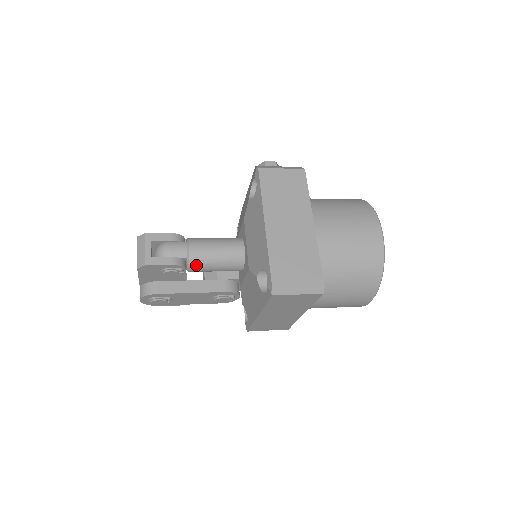
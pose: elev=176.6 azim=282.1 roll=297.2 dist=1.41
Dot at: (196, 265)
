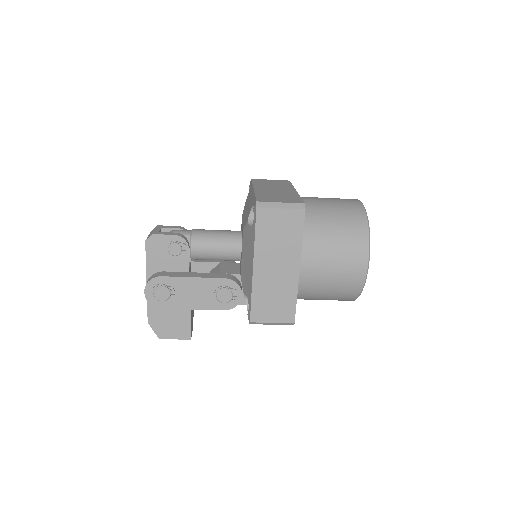
Dot at: (198, 241)
